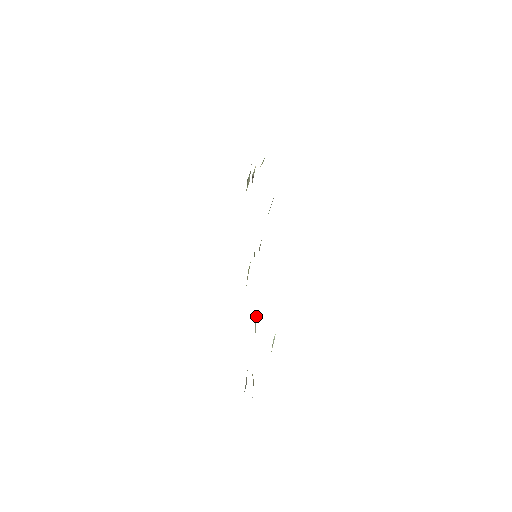
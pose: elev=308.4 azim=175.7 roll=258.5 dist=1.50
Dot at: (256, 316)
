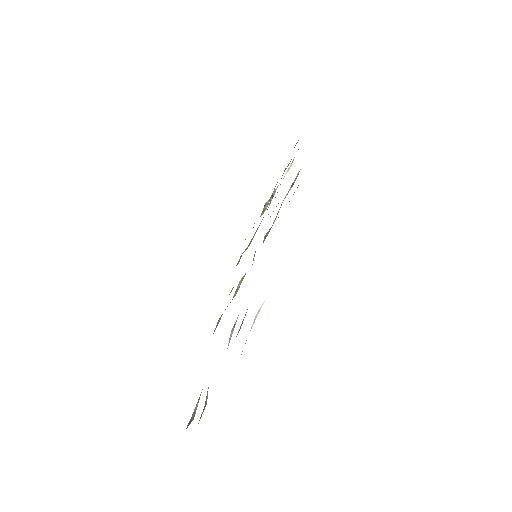
Dot at: (236, 320)
